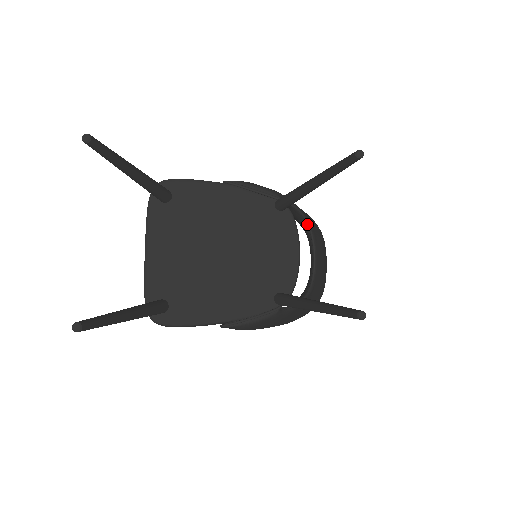
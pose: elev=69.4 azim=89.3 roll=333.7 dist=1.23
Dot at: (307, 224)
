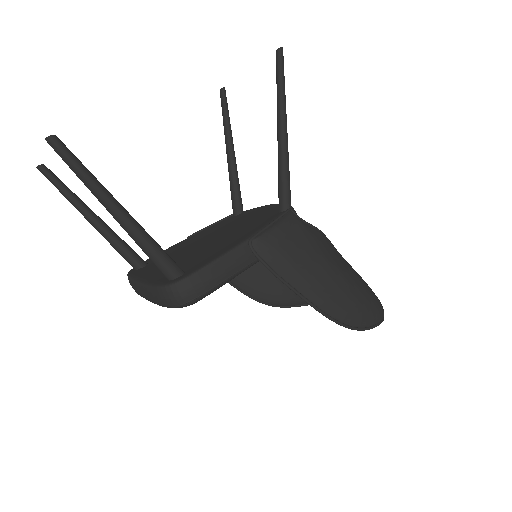
Dot at: occluded
